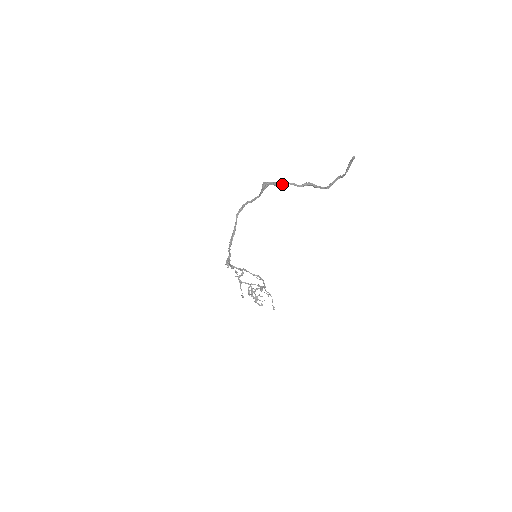
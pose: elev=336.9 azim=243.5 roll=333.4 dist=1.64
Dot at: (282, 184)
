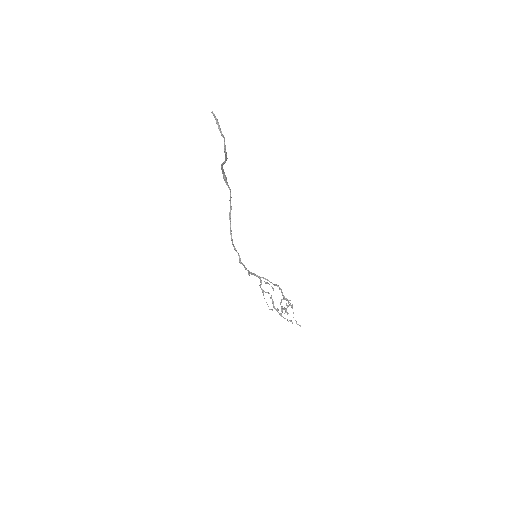
Dot at: (221, 167)
